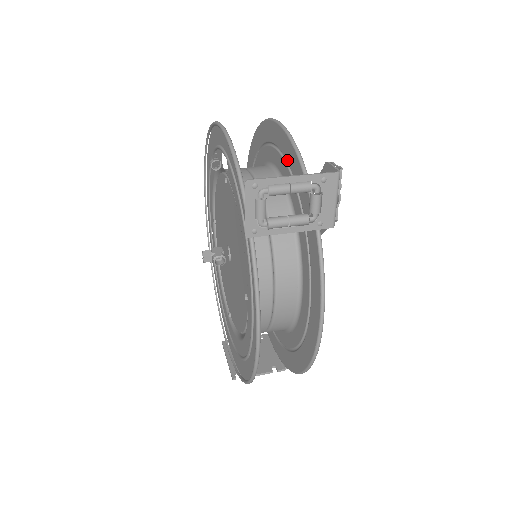
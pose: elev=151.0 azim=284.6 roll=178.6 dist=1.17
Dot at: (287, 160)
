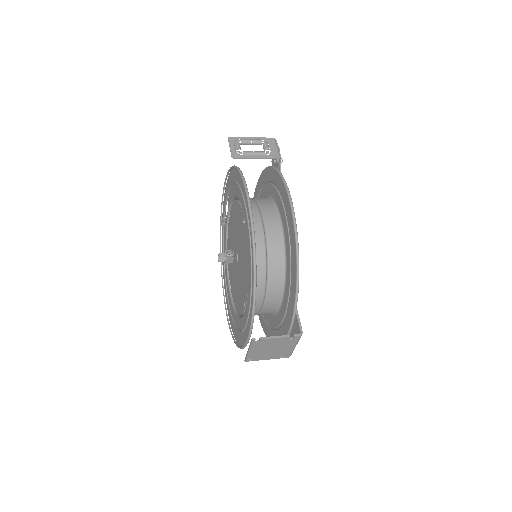
Dot at: (260, 189)
